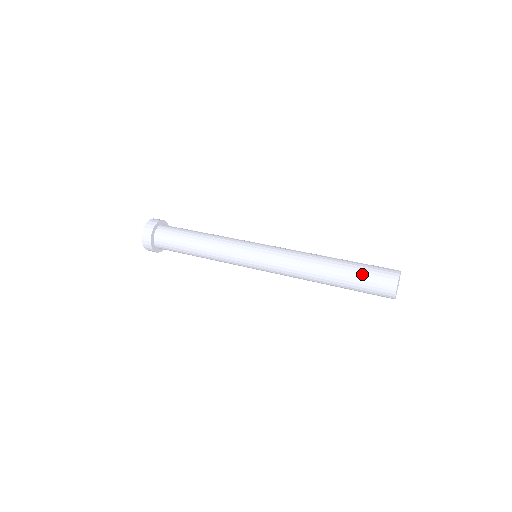
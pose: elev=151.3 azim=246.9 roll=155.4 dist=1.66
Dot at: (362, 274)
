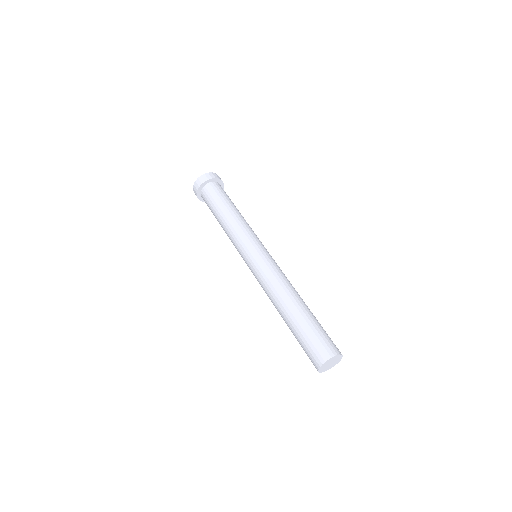
Dot at: (300, 339)
